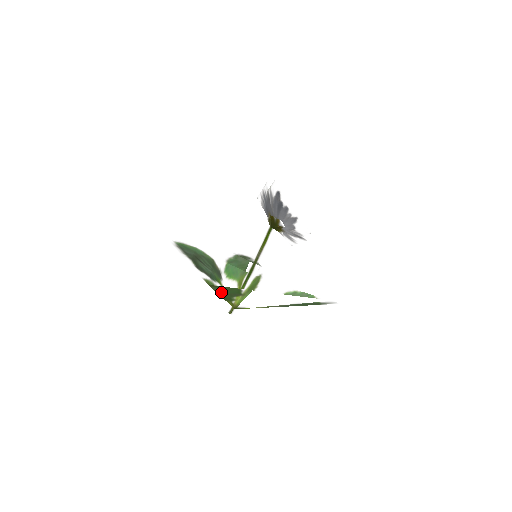
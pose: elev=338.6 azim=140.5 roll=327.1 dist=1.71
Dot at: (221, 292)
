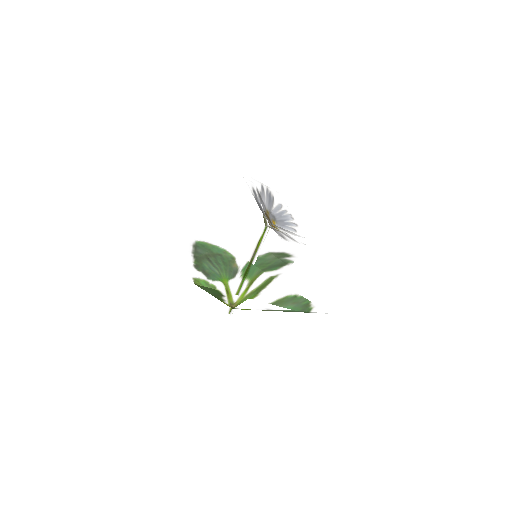
Dot at: (209, 292)
